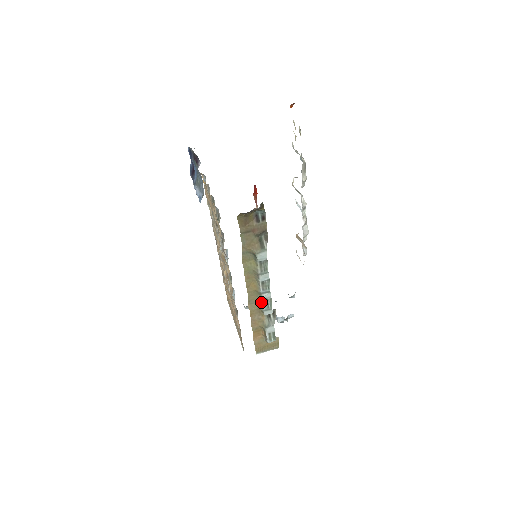
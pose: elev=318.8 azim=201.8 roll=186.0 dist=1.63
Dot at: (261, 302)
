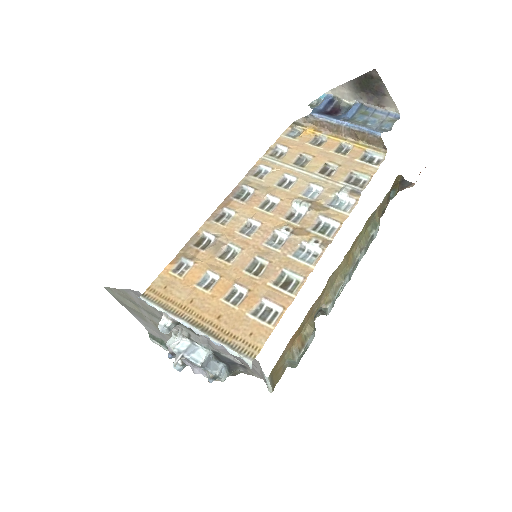
Dot at: (337, 286)
